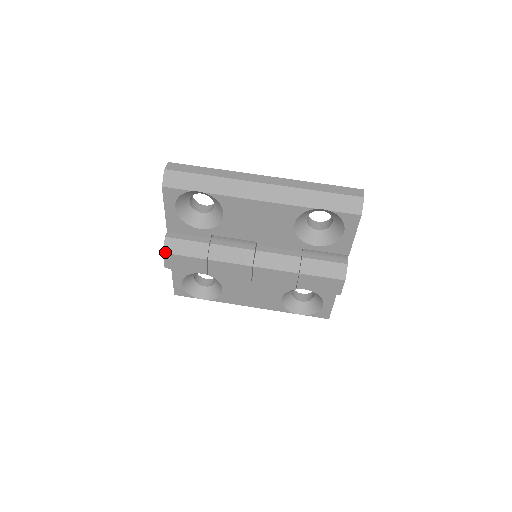
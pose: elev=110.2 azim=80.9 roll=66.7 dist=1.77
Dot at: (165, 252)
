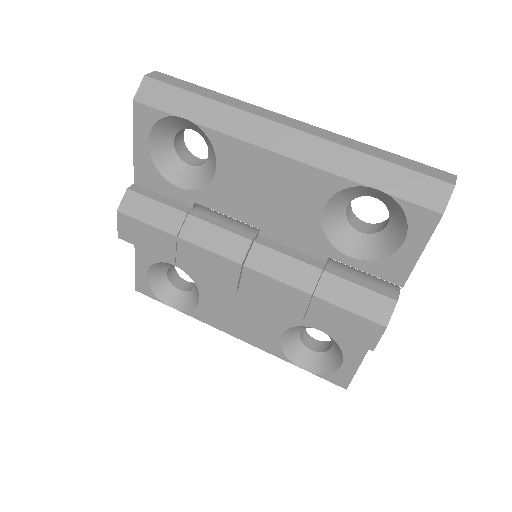
Dot at: (120, 211)
